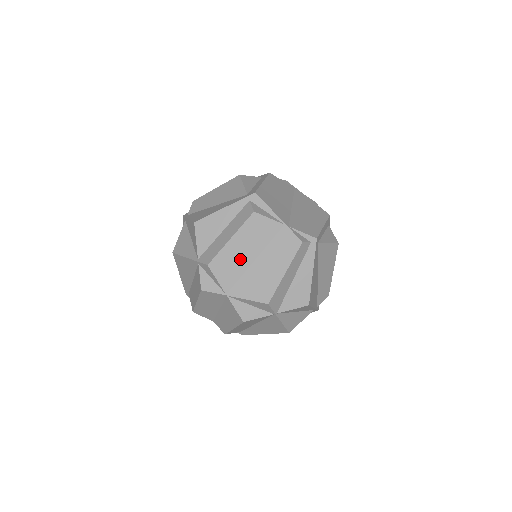
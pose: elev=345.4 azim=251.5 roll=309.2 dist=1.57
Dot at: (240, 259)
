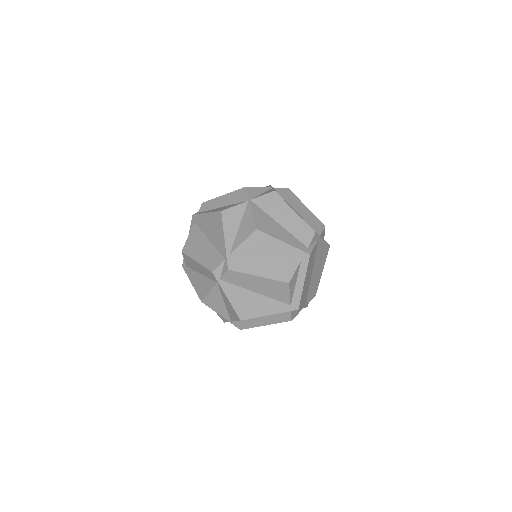
Dot at: occluded
